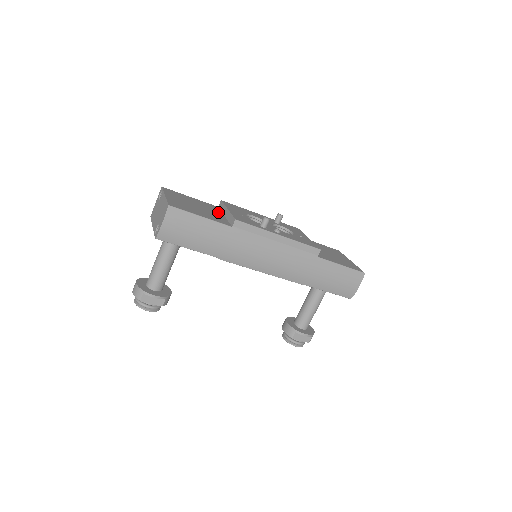
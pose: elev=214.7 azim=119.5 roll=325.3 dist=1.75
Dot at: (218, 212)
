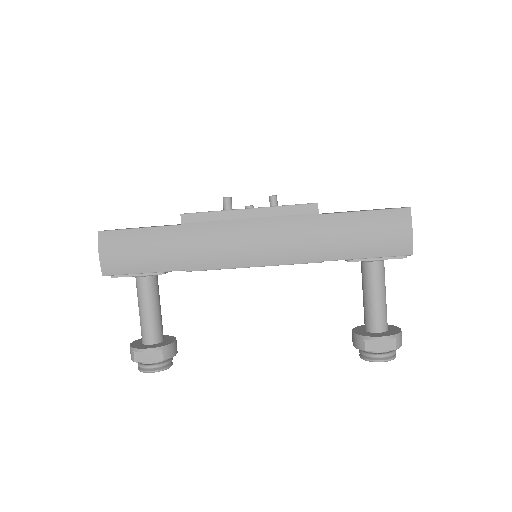
Dot at: occluded
